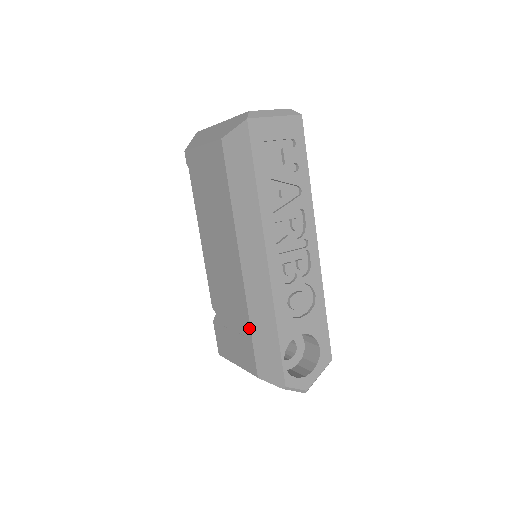
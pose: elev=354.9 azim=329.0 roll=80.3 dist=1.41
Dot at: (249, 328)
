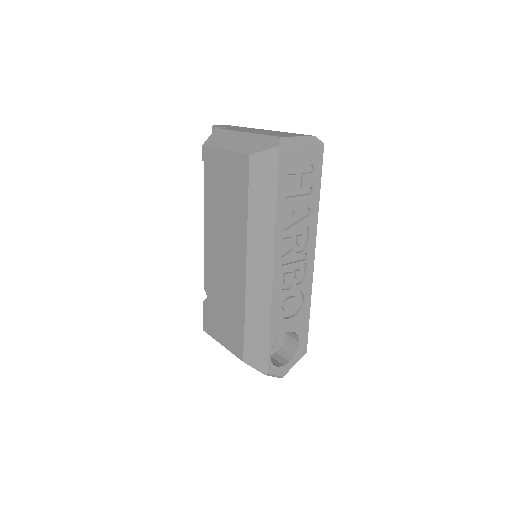
Dot at: (243, 321)
